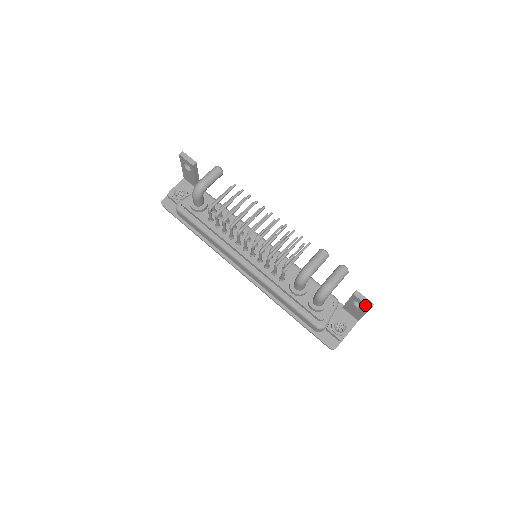
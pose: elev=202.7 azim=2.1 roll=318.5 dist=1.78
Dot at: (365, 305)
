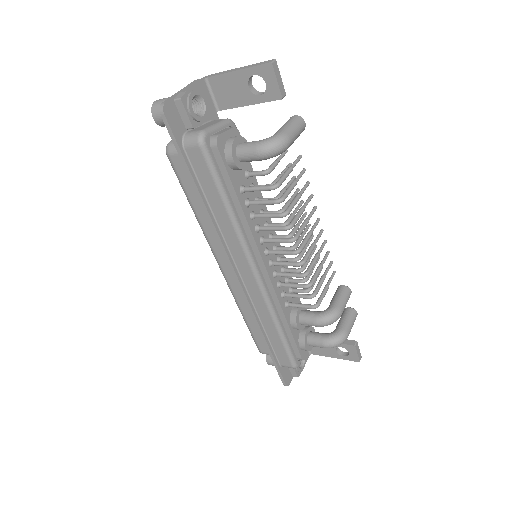
Dot at: (356, 357)
